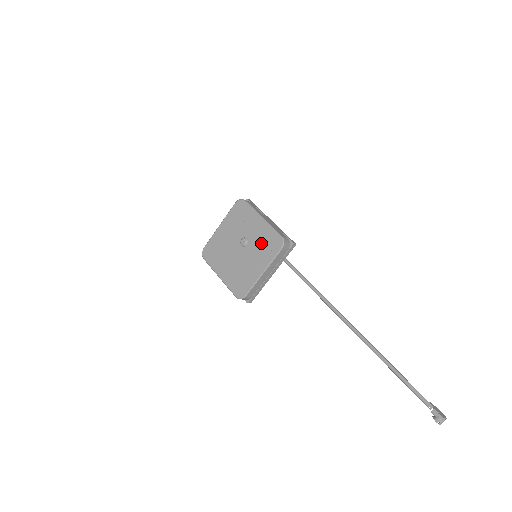
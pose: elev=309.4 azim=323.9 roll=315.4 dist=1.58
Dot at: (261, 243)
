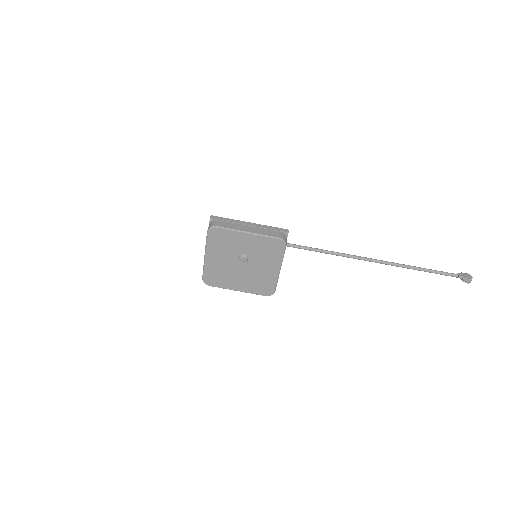
Dot at: (262, 252)
